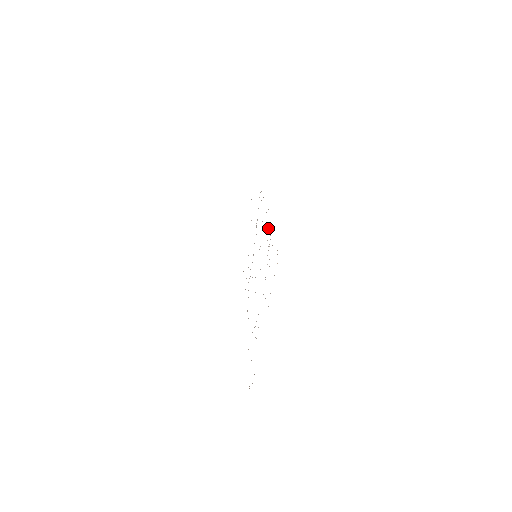
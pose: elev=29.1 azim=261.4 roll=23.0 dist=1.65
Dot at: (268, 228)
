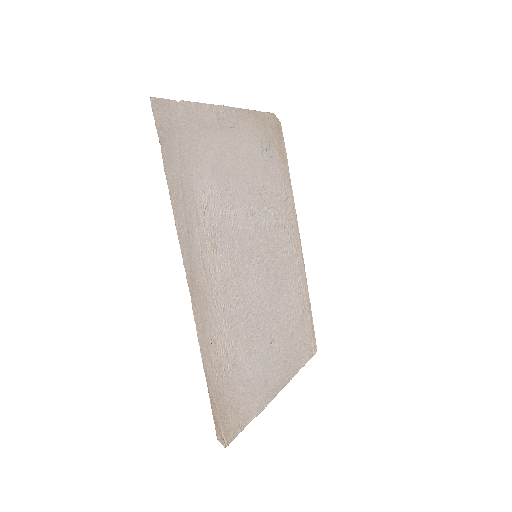
Dot at: (219, 337)
